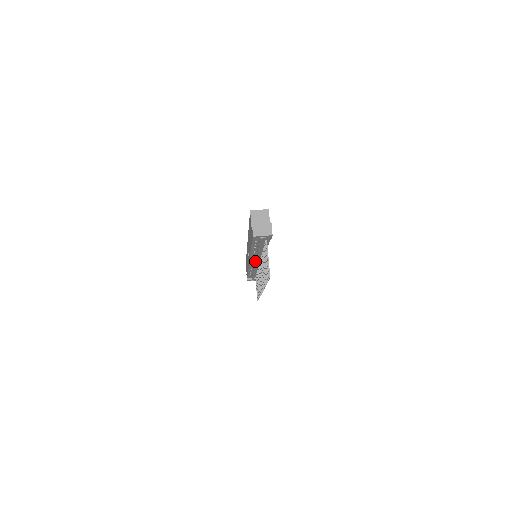
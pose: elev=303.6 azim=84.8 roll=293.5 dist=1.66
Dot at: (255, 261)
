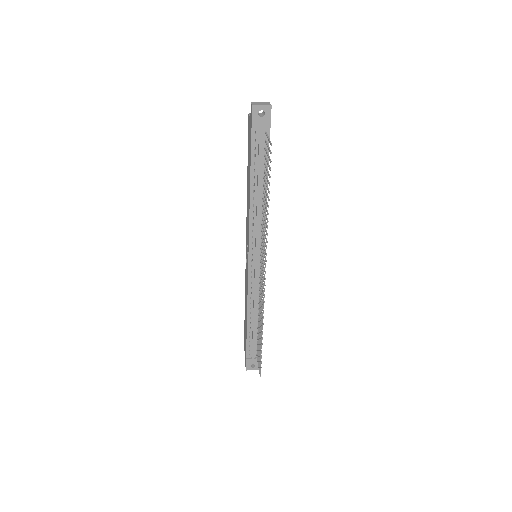
Dot at: (255, 241)
